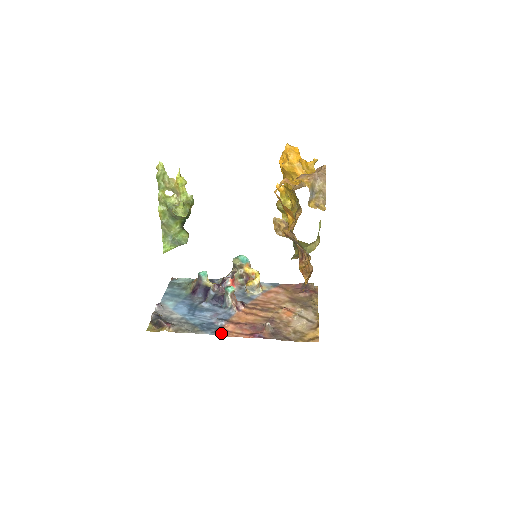
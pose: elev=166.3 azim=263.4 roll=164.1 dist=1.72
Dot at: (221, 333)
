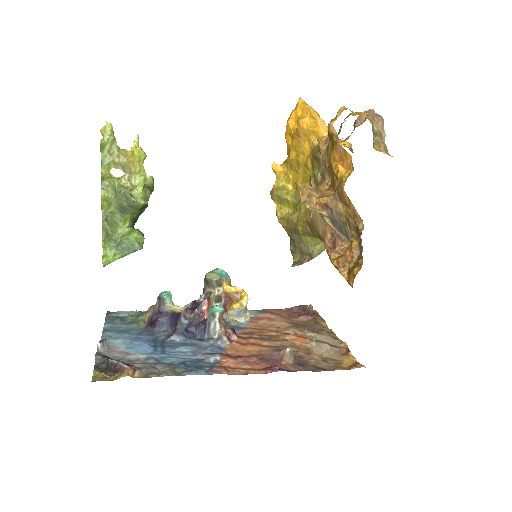
Dot at: (222, 371)
